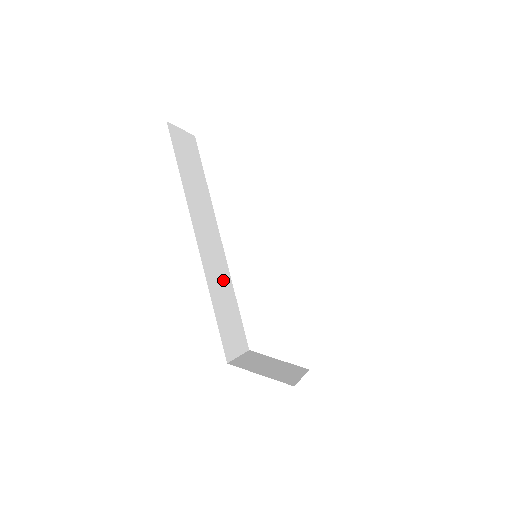
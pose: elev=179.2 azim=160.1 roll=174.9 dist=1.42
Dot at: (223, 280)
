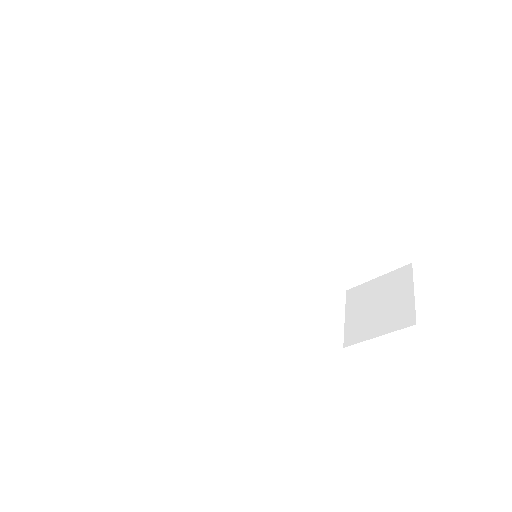
Dot at: (260, 284)
